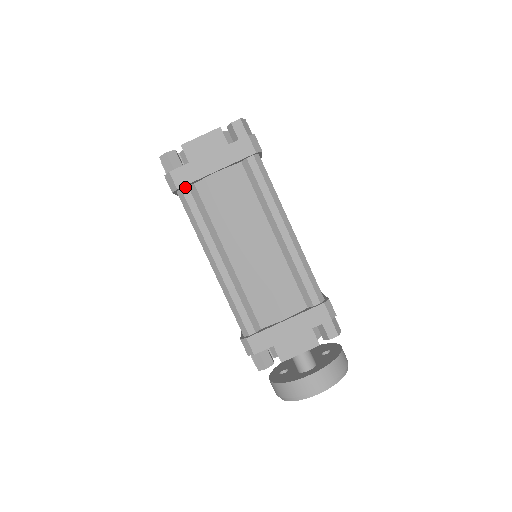
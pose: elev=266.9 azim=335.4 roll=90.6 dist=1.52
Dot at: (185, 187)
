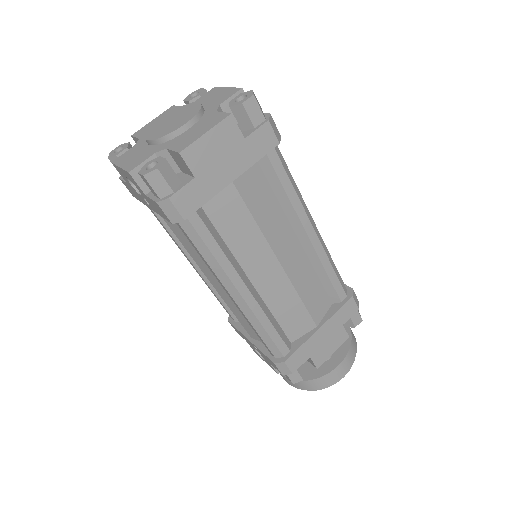
Dot at: (191, 212)
